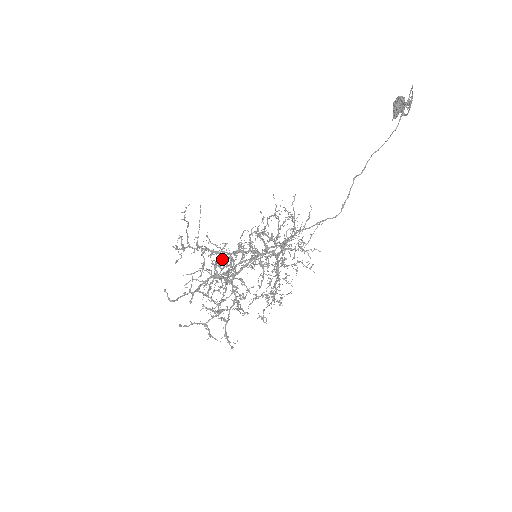
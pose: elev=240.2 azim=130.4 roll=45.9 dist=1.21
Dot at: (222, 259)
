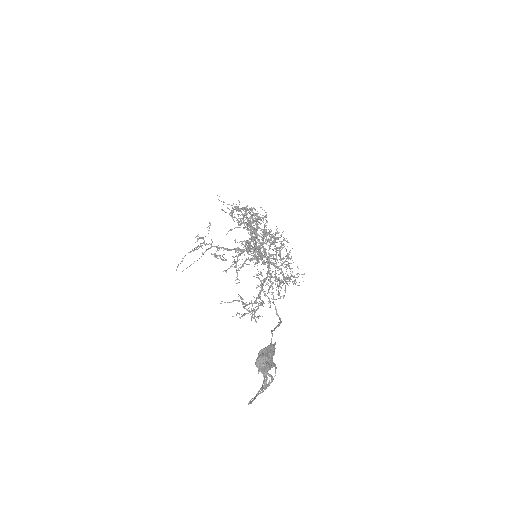
Dot at: occluded
